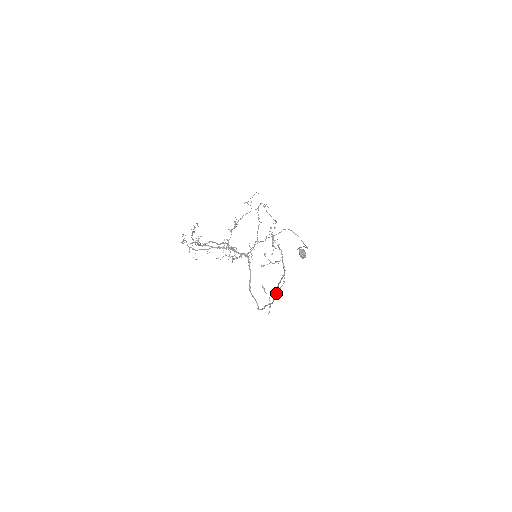
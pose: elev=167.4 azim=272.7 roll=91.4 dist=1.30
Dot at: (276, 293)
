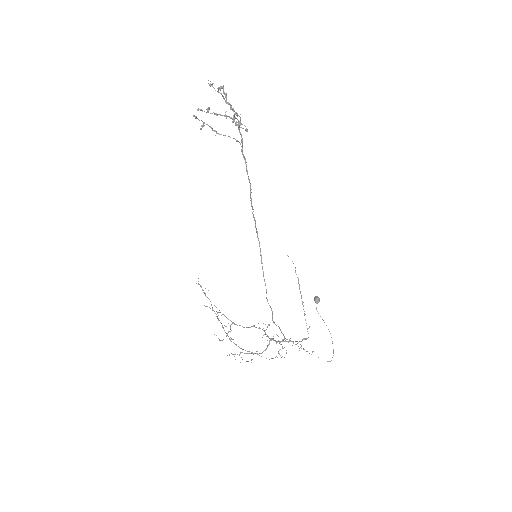
Dot at: occluded
